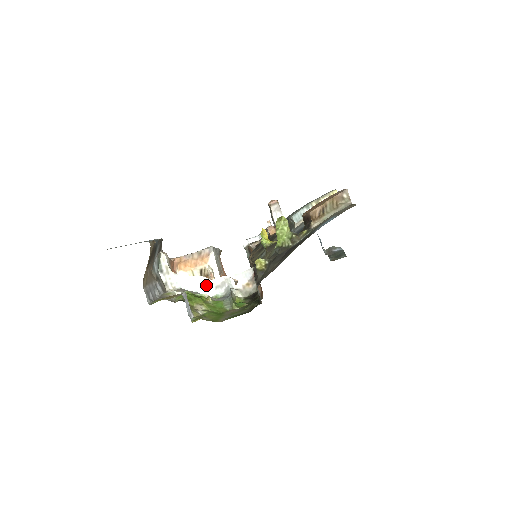
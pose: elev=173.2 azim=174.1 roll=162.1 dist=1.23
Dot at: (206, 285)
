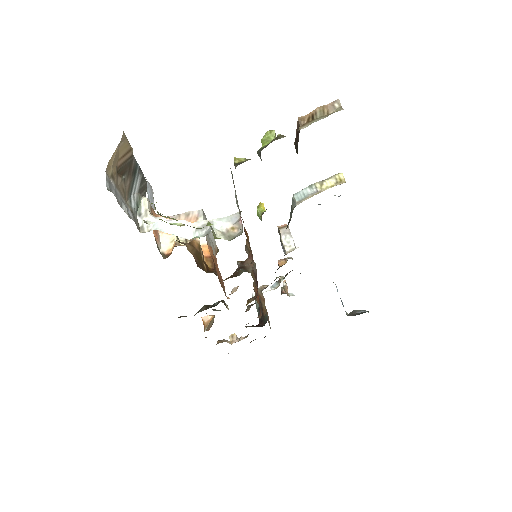
Dot at: (185, 228)
